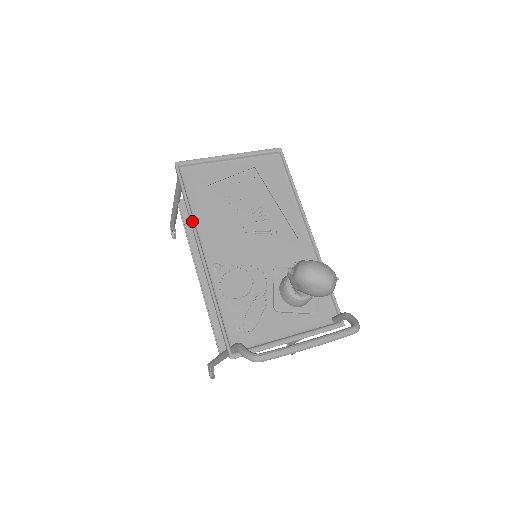
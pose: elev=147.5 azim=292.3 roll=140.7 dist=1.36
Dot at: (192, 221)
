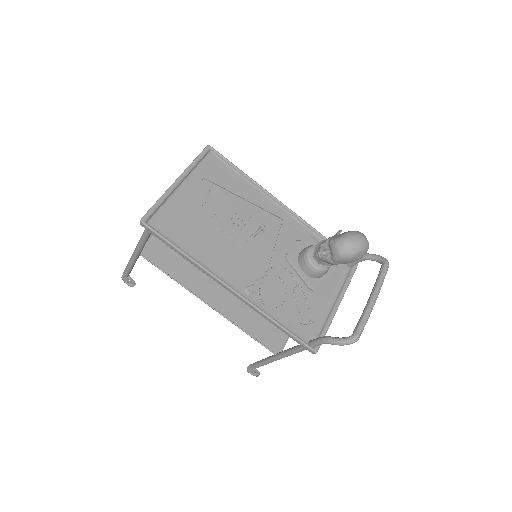
Dot at: (200, 266)
